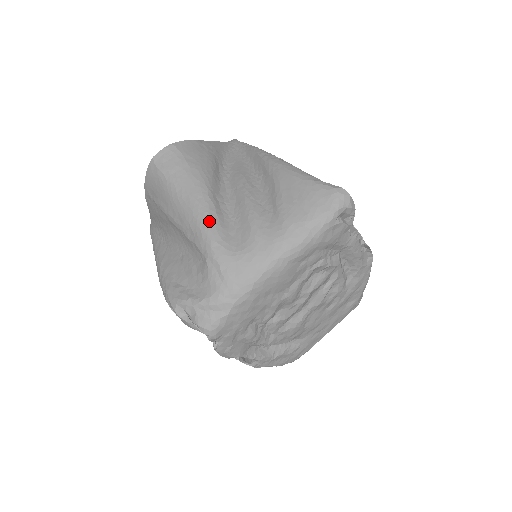
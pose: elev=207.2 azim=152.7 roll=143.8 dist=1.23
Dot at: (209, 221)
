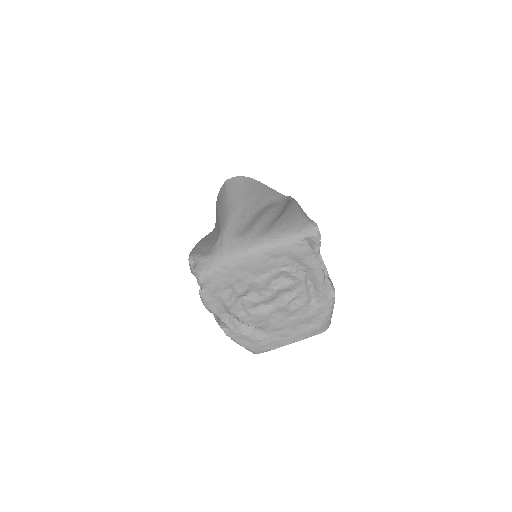
Dot at: (233, 217)
